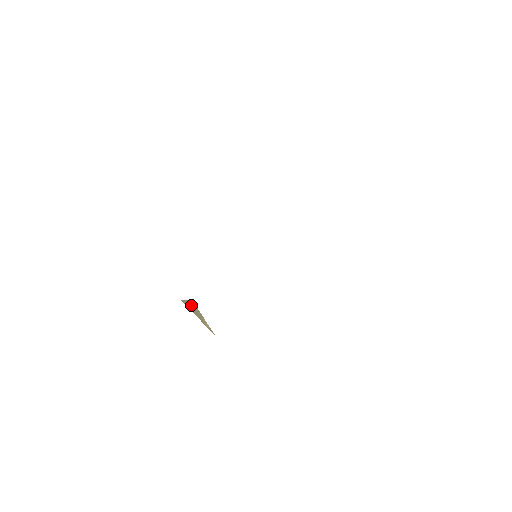
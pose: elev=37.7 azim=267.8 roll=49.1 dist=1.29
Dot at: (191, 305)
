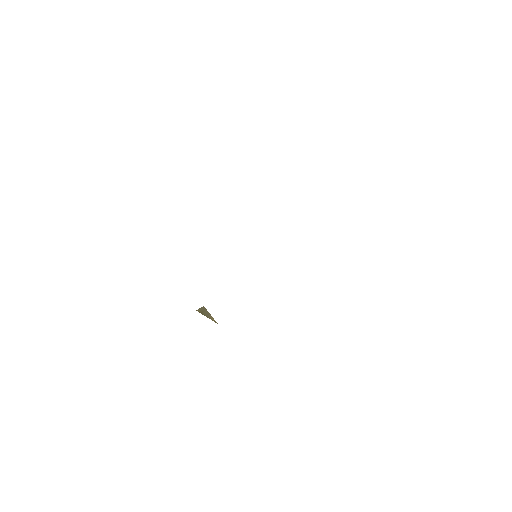
Dot at: (202, 310)
